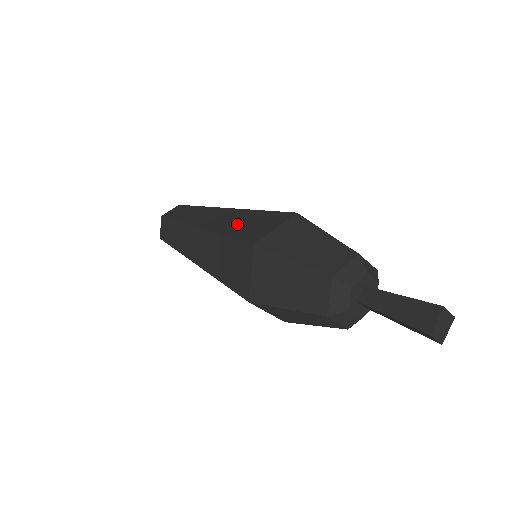
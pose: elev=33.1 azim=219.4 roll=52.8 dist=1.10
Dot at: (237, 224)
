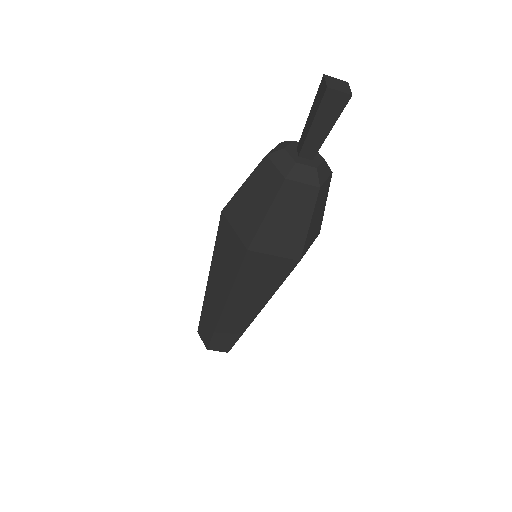
Dot at: occluded
